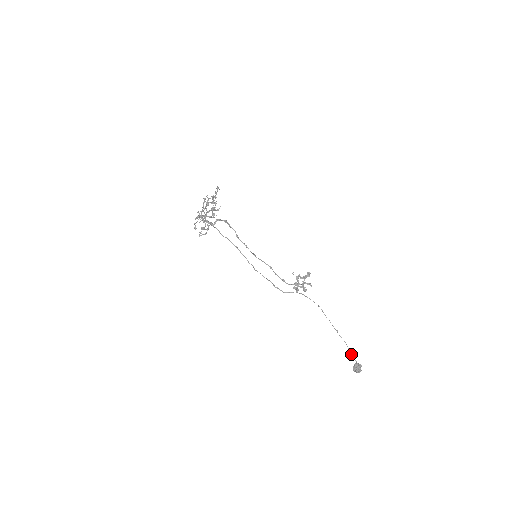
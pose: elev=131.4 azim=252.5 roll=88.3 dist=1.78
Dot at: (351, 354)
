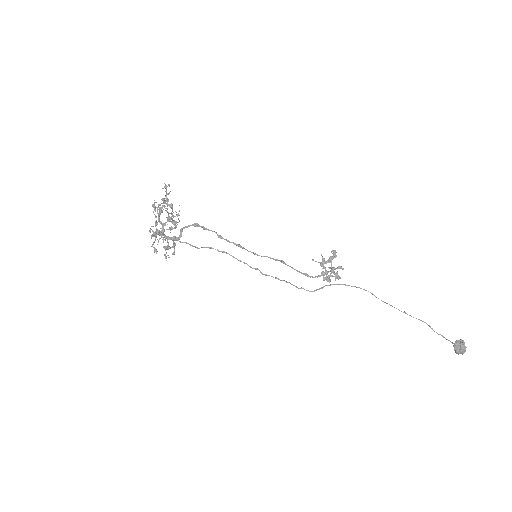
Dot at: (438, 334)
